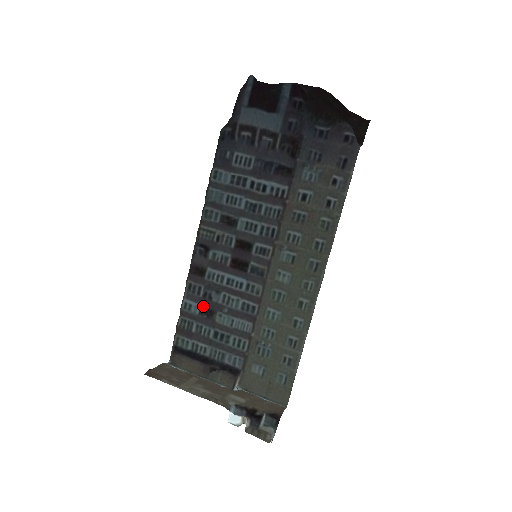
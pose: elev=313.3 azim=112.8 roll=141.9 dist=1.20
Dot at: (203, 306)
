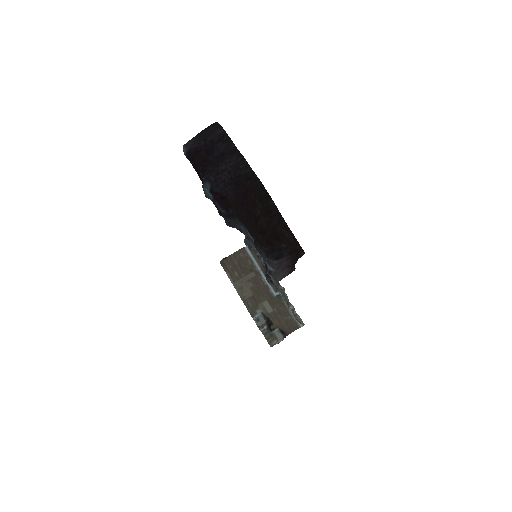
Dot at: occluded
